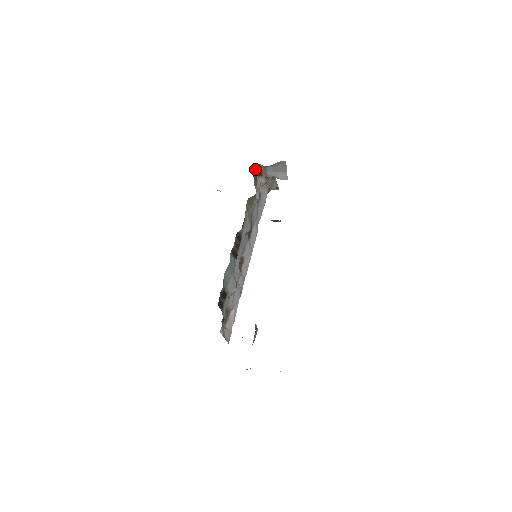
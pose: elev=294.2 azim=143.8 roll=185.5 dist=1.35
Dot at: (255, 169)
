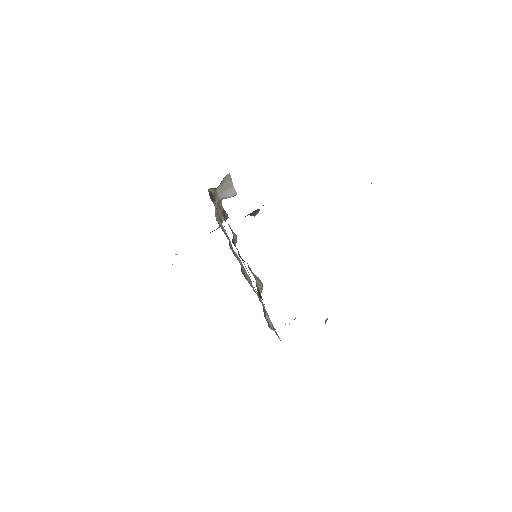
Dot at: (209, 194)
